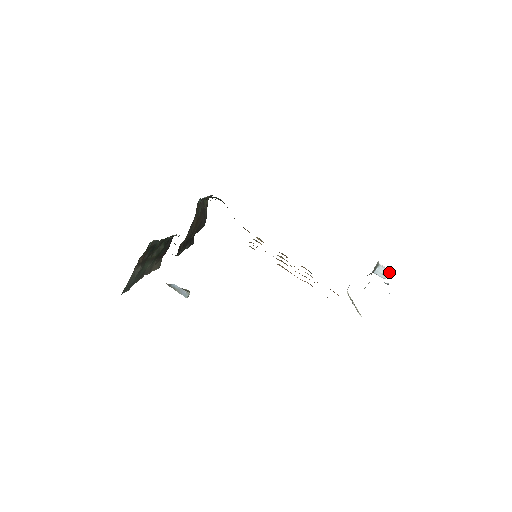
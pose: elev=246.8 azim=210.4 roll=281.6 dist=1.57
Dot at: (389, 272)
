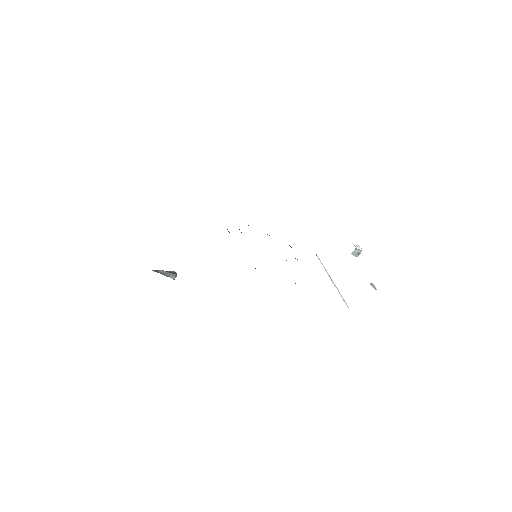
Dot at: occluded
